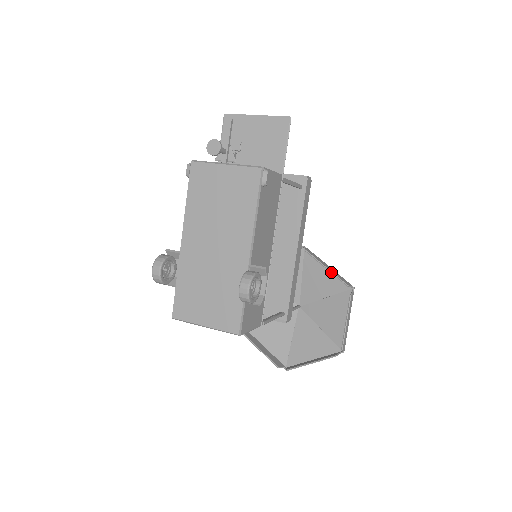
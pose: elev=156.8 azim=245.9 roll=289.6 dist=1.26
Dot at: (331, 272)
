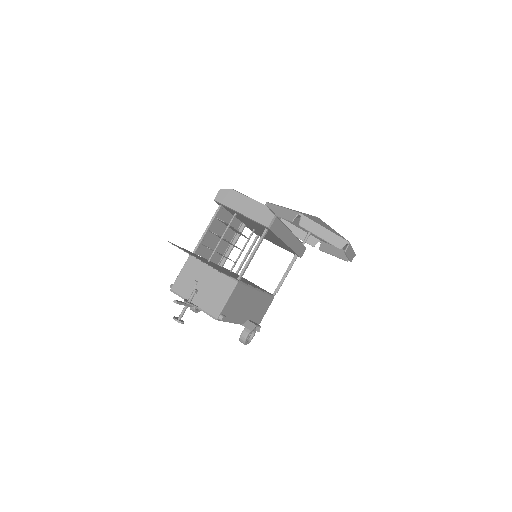
Dot at: occluded
